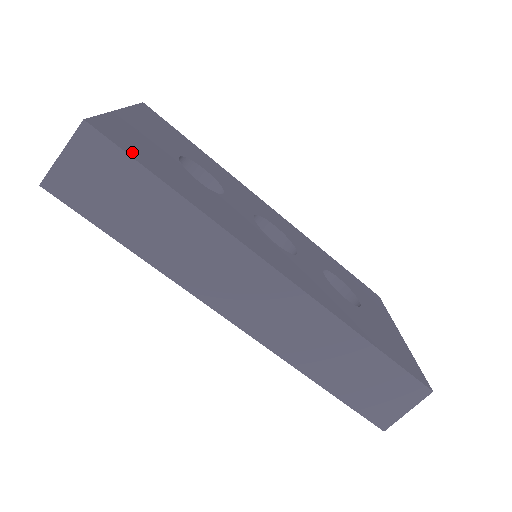
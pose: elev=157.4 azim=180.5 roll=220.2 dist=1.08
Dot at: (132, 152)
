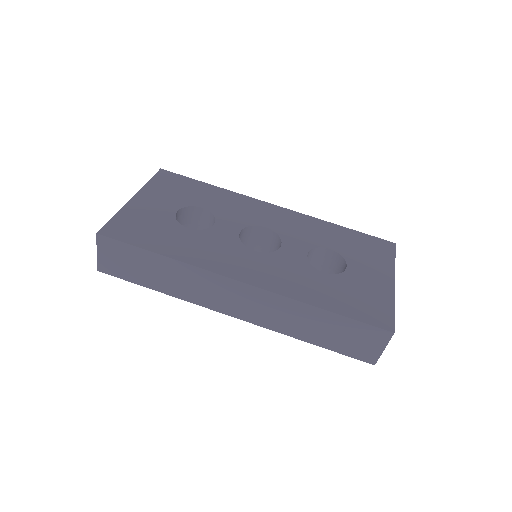
Dot at: (129, 238)
